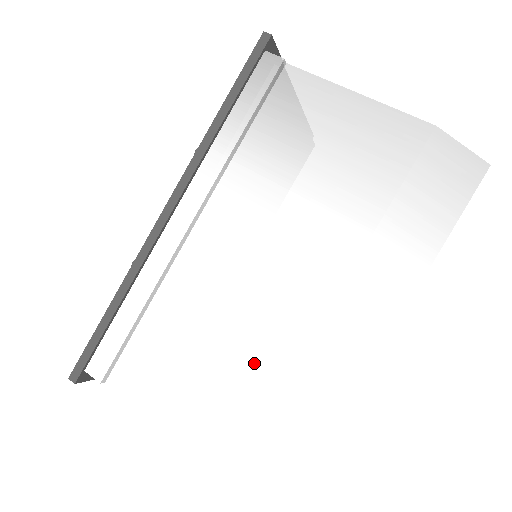
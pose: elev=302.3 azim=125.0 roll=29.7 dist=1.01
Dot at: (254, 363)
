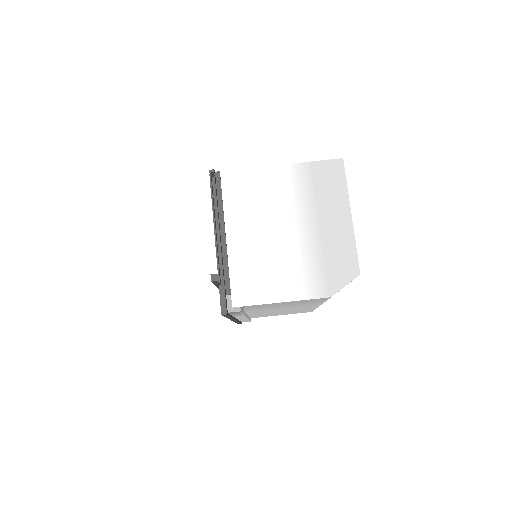
Dot at: occluded
